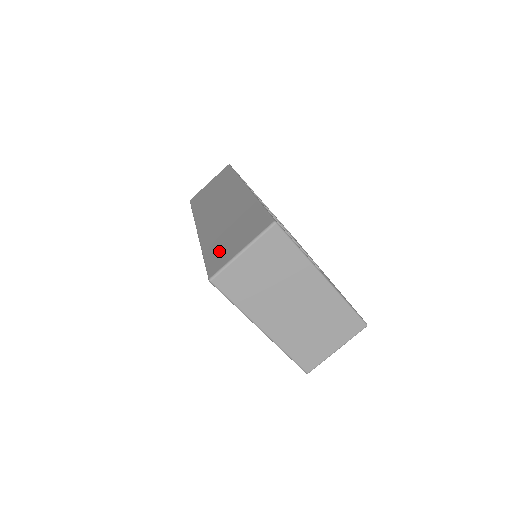
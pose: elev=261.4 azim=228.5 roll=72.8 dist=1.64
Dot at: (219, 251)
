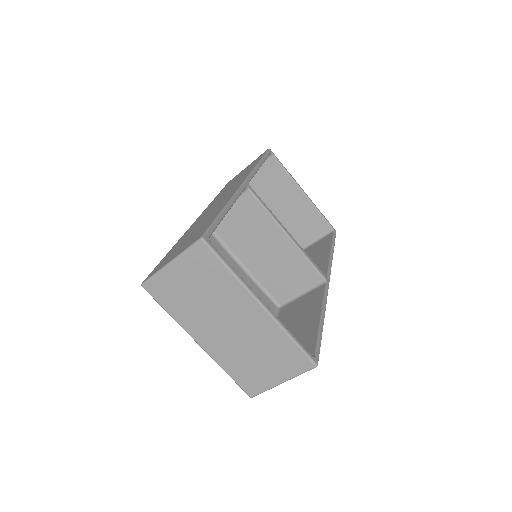
Dot at: (170, 254)
